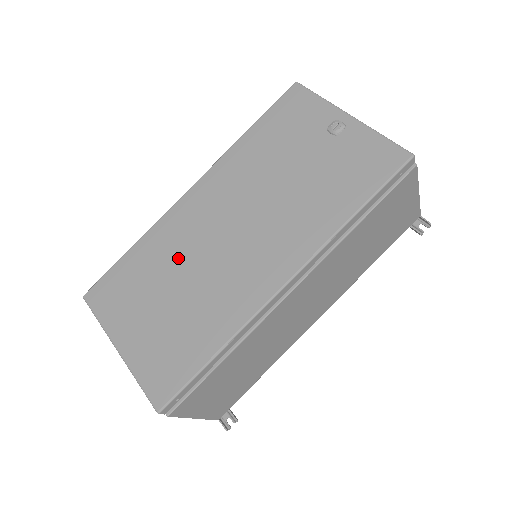
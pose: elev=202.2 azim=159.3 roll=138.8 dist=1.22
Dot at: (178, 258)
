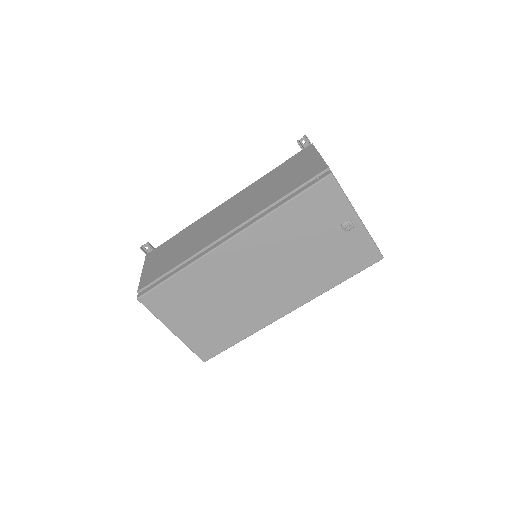
Dot at: (218, 288)
